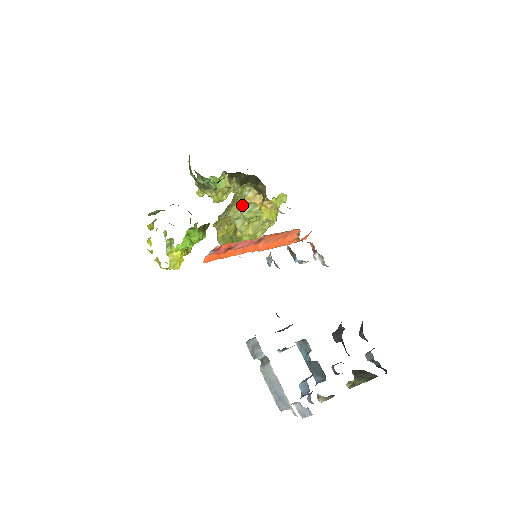
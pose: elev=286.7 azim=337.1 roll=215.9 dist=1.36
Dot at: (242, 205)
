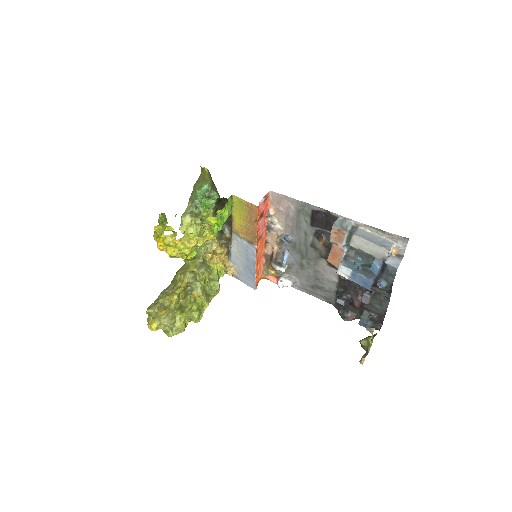
Dot at: (199, 264)
